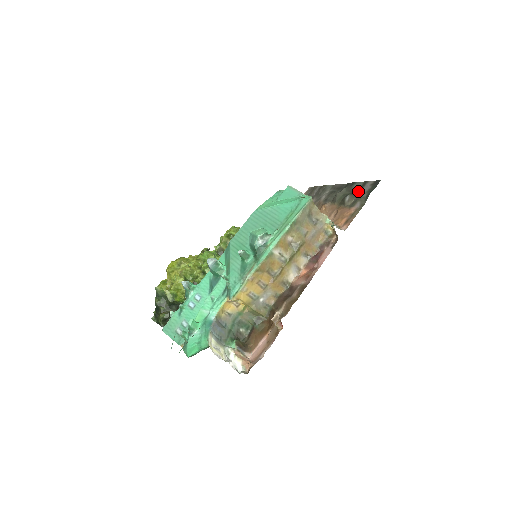
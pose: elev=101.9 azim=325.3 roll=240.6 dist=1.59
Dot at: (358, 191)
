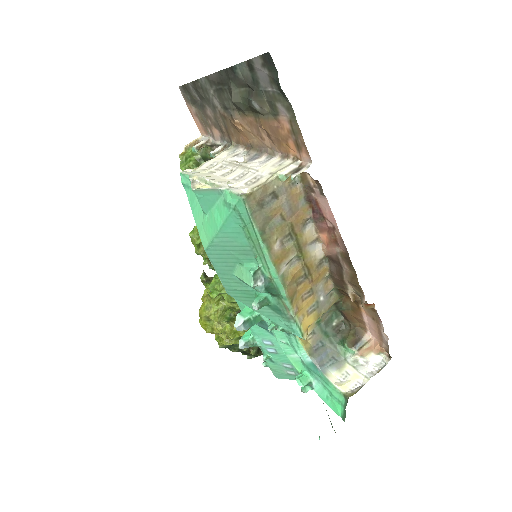
Dot at: (255, 83)
